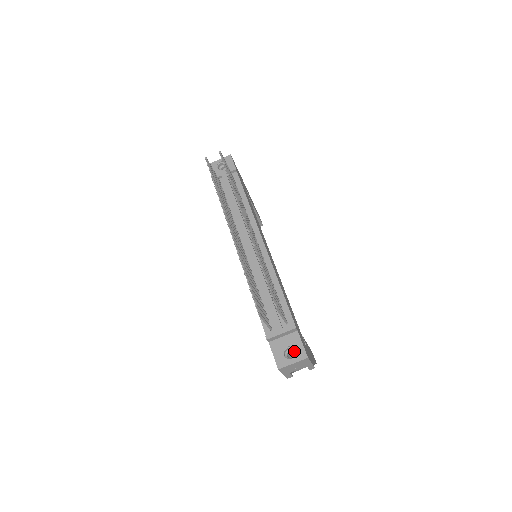
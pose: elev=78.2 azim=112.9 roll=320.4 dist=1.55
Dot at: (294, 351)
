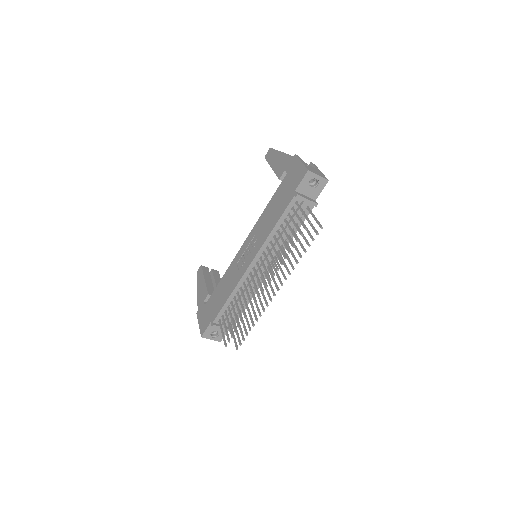
Dot at: (218, 335)
